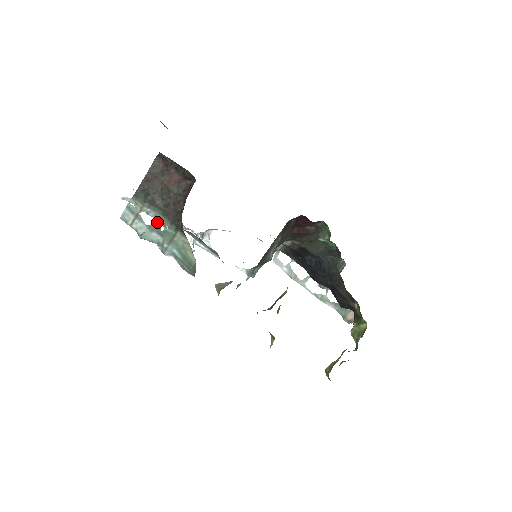
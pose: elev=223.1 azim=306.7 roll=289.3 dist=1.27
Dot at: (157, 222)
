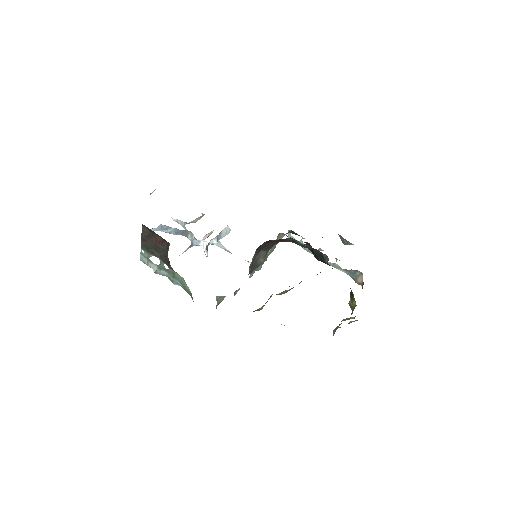
Dot at: (161, 264)
